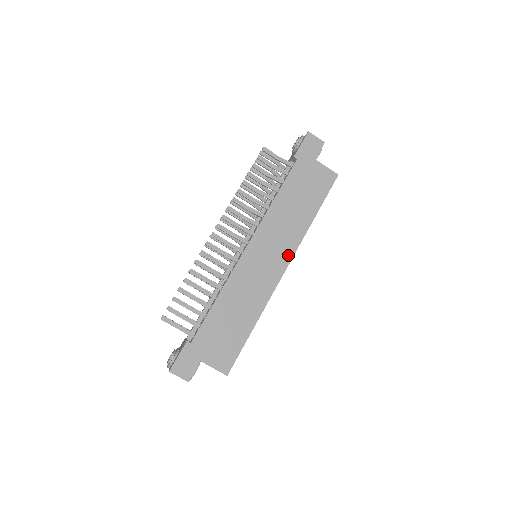
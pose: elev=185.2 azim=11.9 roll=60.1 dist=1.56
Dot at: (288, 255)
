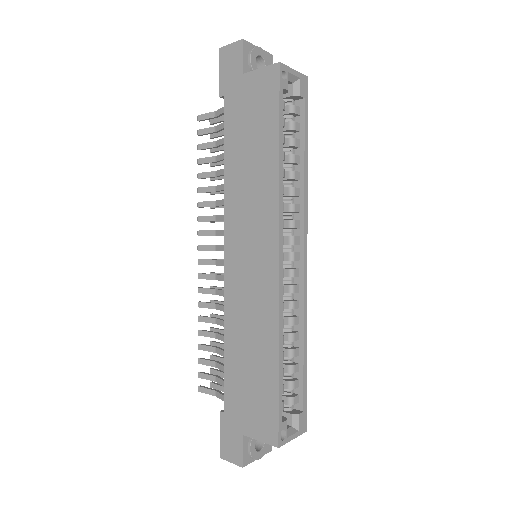
Dot at: (272, 233)
